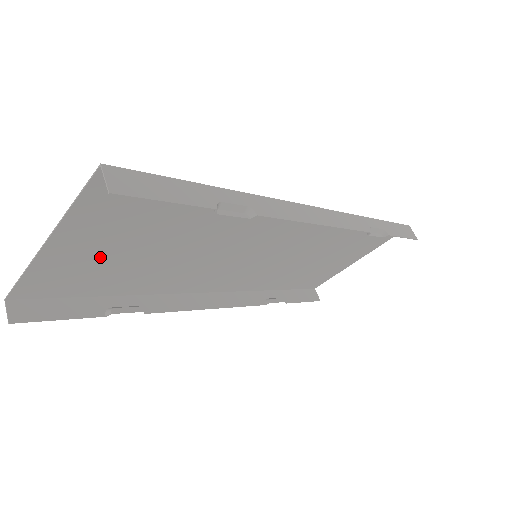
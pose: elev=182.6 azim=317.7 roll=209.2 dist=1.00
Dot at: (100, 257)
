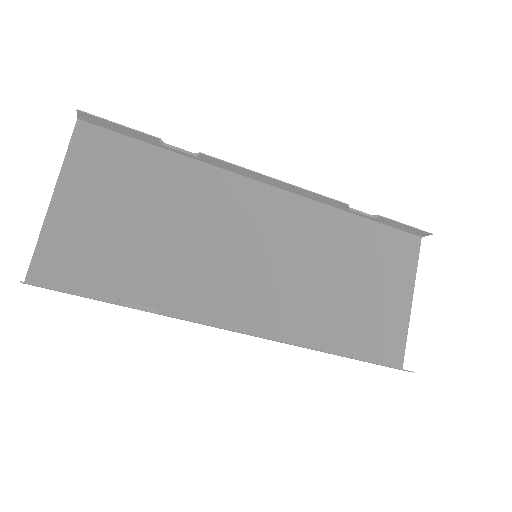
Dot at: (98, 227)
